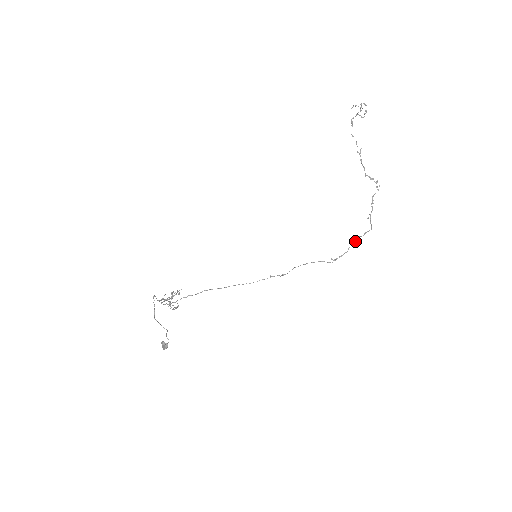
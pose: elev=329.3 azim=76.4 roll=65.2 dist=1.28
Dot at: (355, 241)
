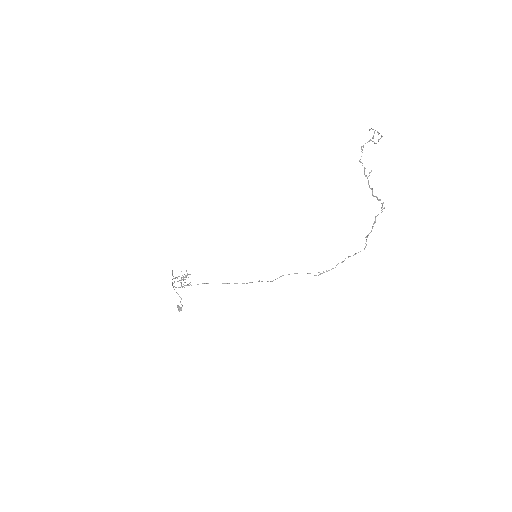
Dot at: occluded
